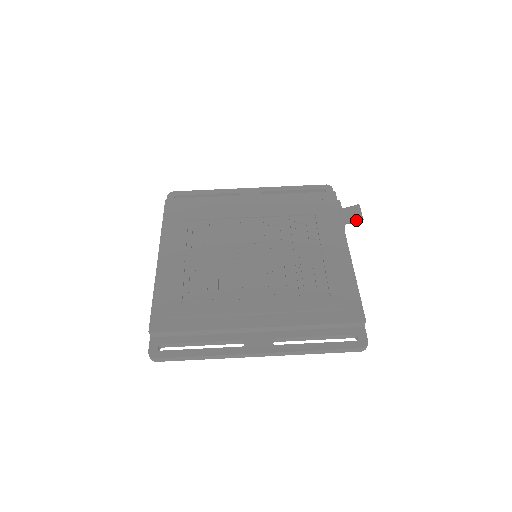
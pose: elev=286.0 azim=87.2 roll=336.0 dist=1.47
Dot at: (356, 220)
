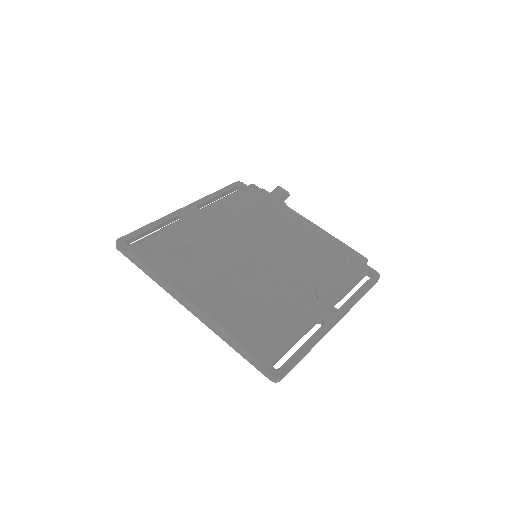
Dot at: occluded
